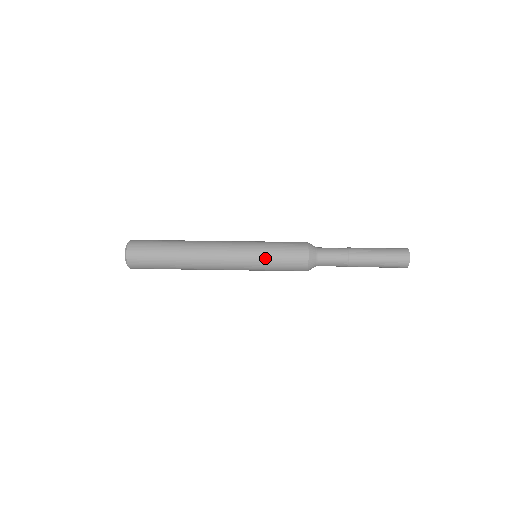
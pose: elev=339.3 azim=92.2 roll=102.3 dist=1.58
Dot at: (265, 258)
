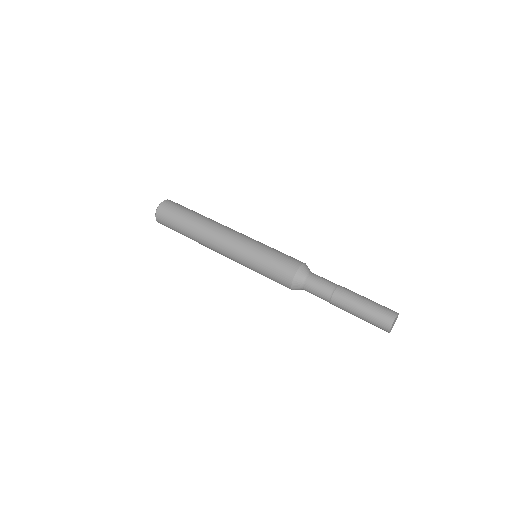
Dot at: (260, 255)
